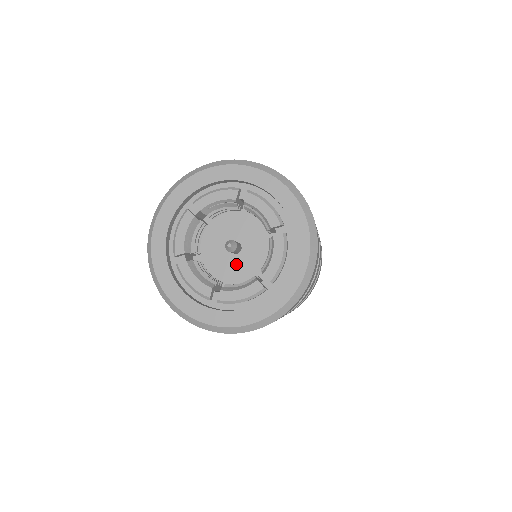
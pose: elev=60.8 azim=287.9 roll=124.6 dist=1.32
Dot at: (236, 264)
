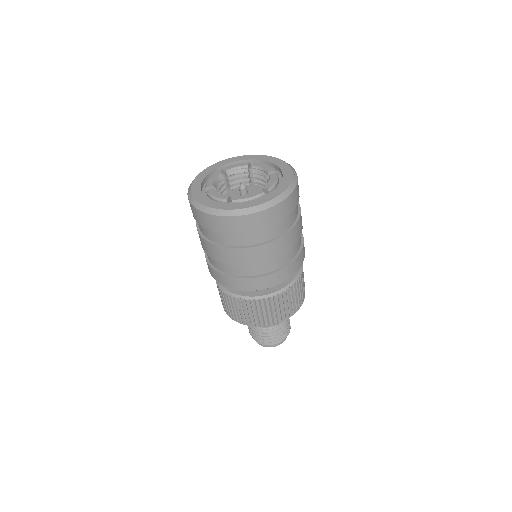
Dot at: occluded
